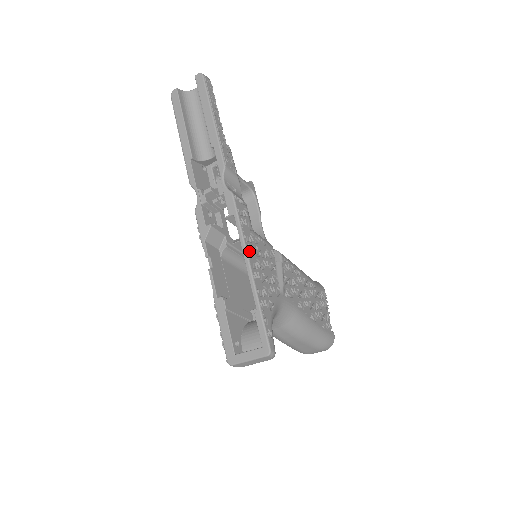
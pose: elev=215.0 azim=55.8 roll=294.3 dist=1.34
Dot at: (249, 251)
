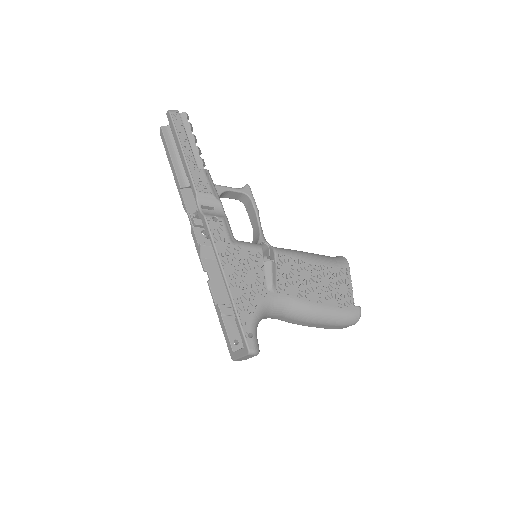
Dot at: (223, 265)
